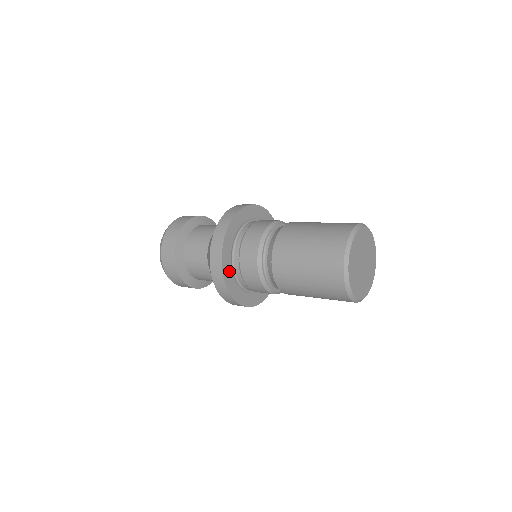
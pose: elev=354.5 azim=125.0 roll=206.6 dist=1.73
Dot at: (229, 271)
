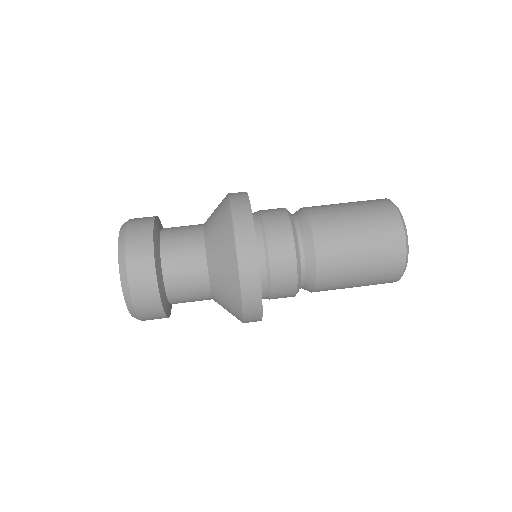
Dot at: occluded
